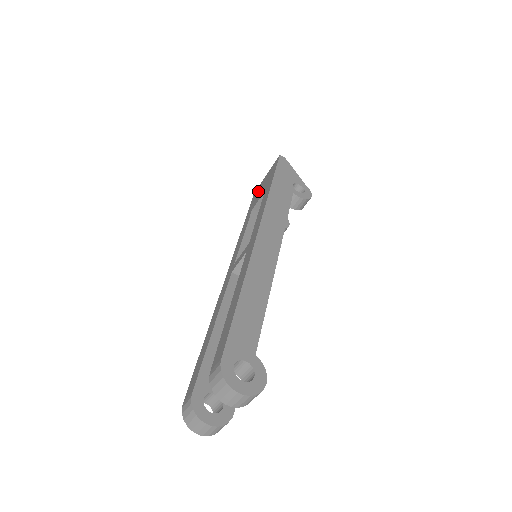
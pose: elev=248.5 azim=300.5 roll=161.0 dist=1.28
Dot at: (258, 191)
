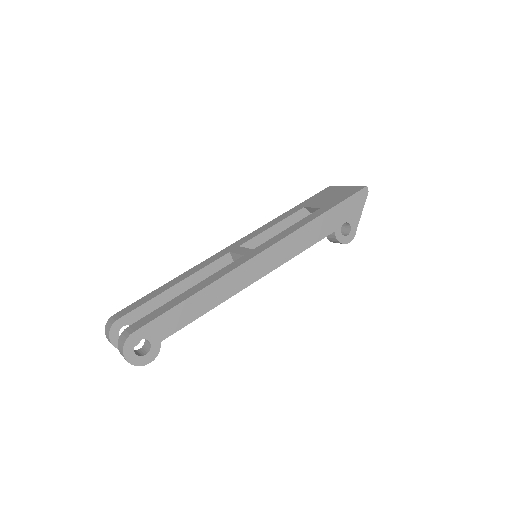
Dot at: (328, 193)
